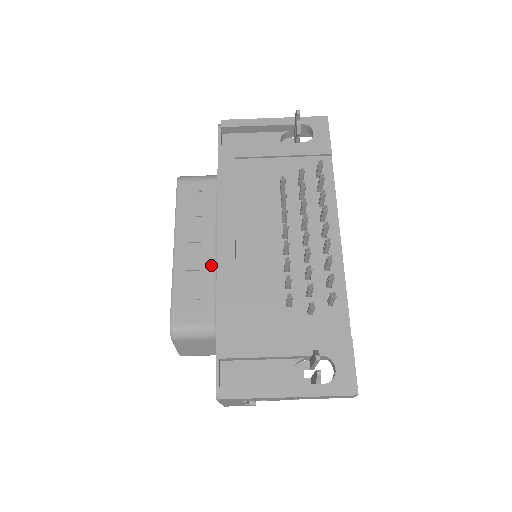
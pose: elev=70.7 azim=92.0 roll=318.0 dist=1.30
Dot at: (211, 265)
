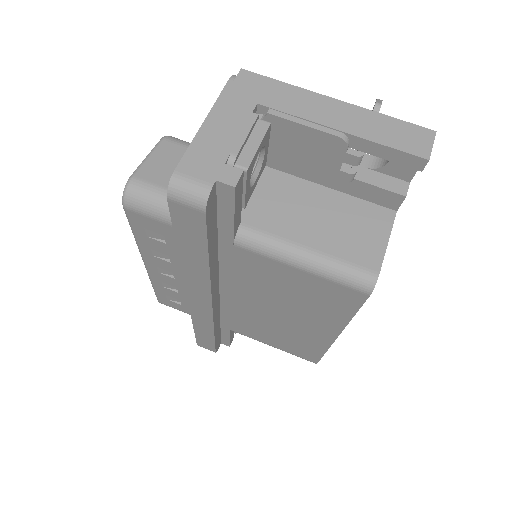
Dot at: occluded
